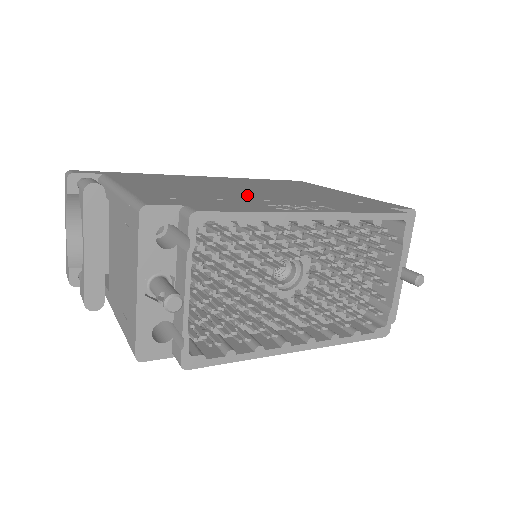
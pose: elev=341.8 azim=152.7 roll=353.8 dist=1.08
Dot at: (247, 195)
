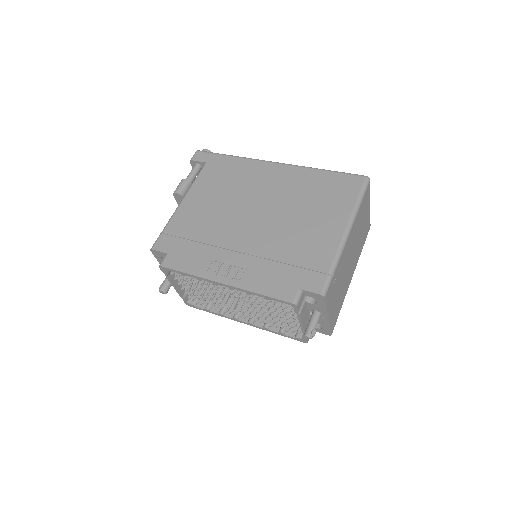
Dot at: (232, 234)
